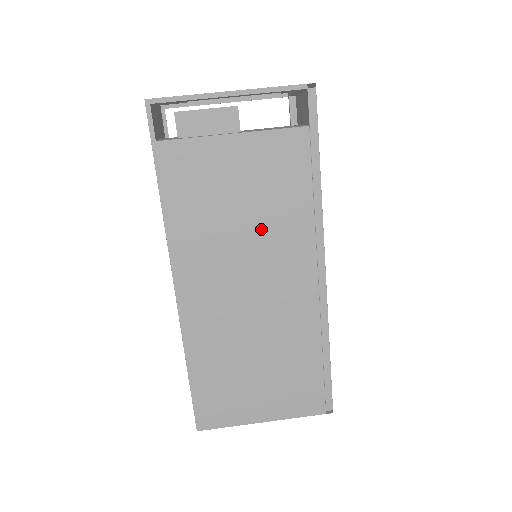
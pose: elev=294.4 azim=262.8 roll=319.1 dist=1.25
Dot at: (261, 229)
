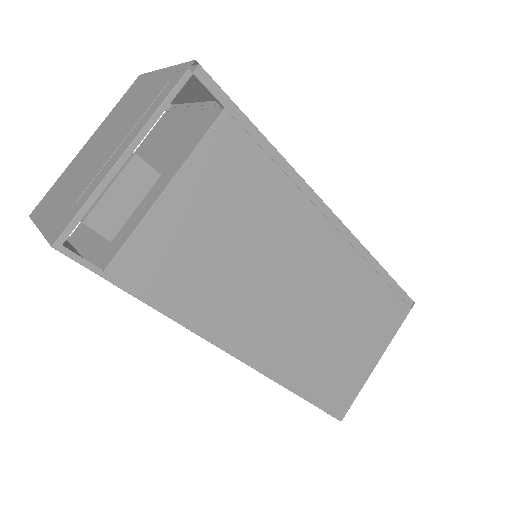
Dot at: (262, 240)
